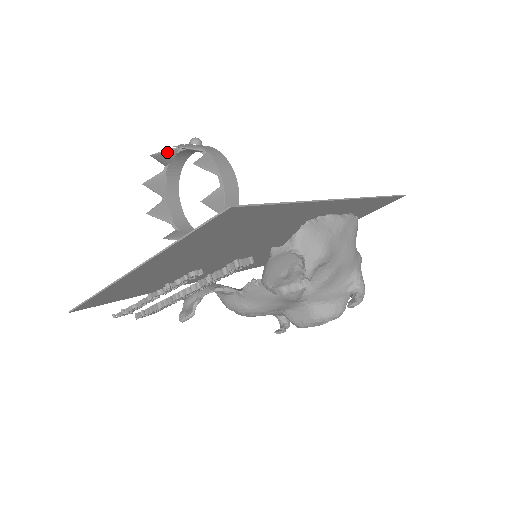
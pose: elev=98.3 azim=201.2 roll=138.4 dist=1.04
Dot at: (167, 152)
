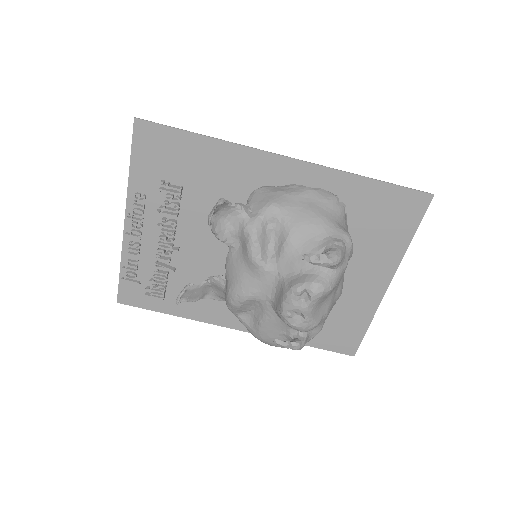
Dot at: occluded
